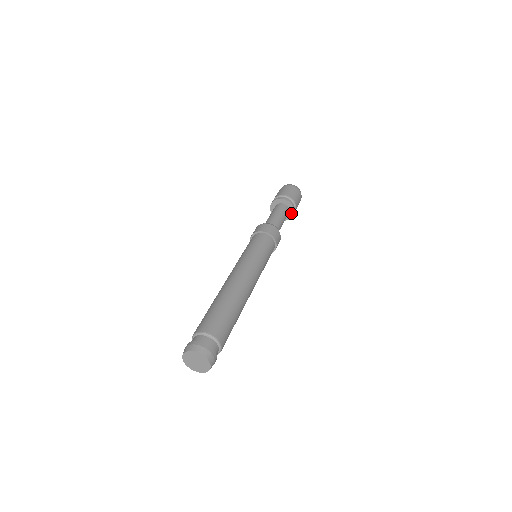
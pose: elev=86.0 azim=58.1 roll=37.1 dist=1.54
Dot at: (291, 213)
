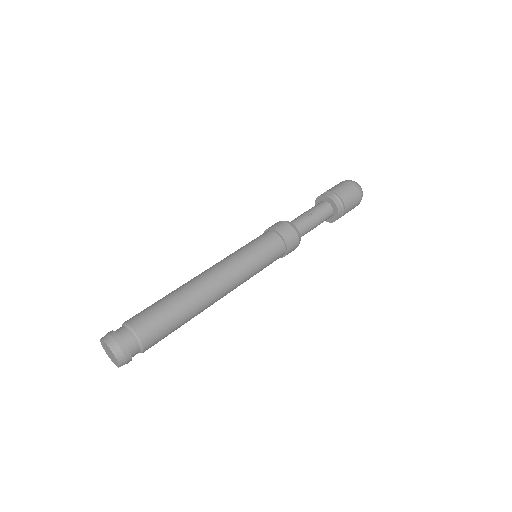
Dot at: (330, 220)
